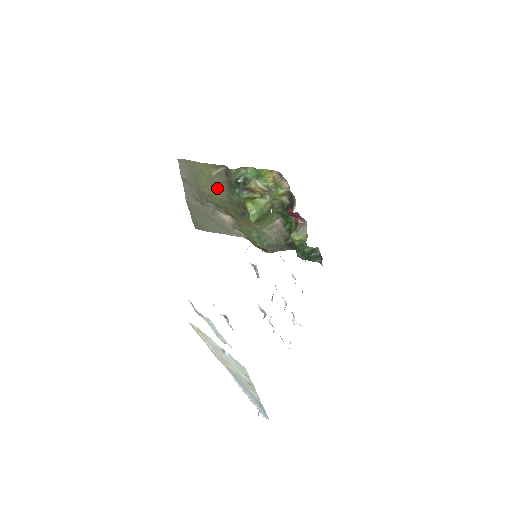
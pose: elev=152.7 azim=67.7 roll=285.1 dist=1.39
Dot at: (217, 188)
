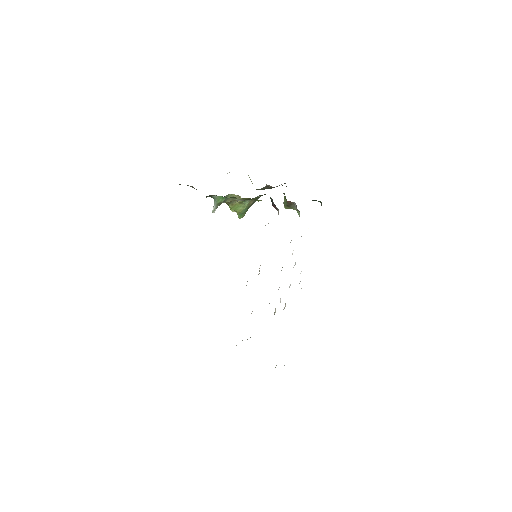
Dot at: occluded
